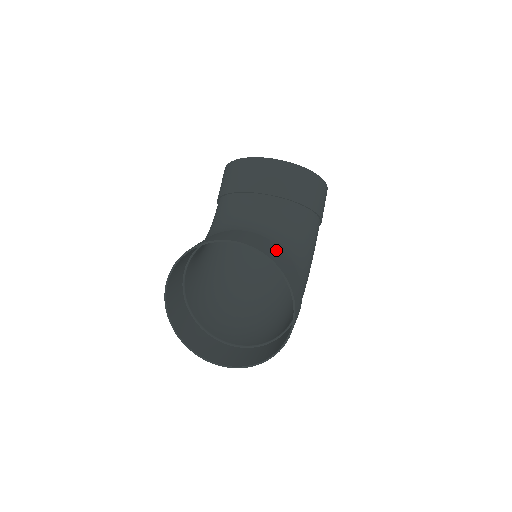
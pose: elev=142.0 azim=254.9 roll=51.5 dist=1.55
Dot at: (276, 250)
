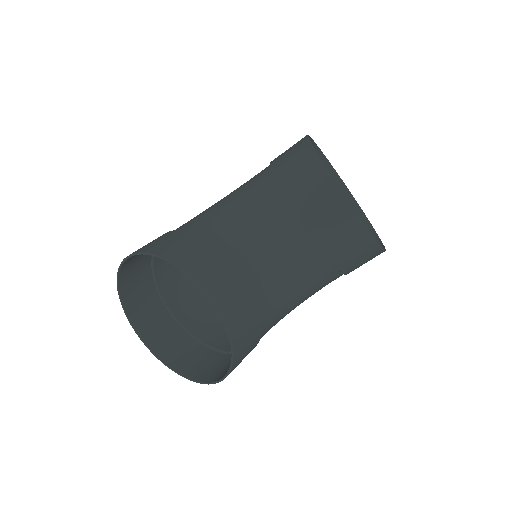
Dot at: (253, 321)
